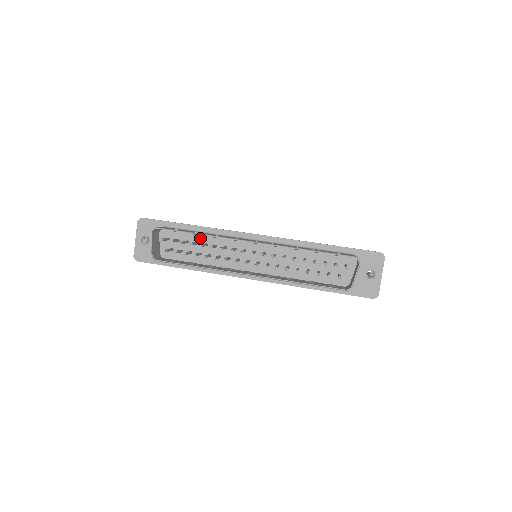
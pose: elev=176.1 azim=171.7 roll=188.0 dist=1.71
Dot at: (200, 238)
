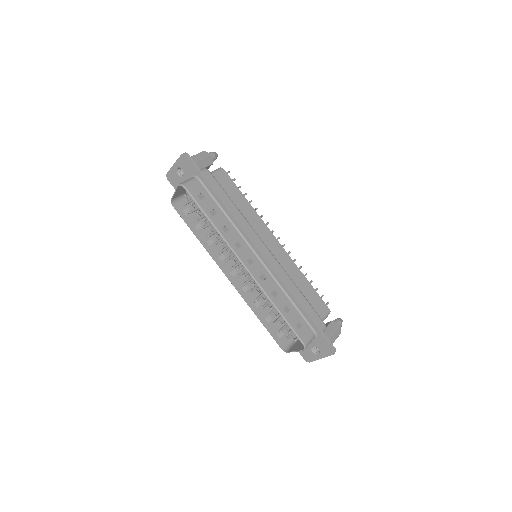
Dot at: occluded
